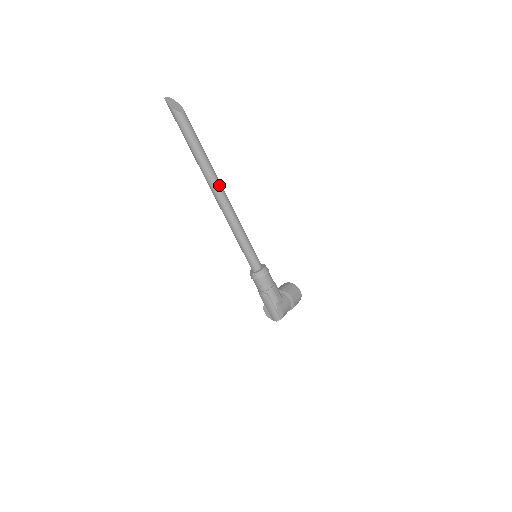
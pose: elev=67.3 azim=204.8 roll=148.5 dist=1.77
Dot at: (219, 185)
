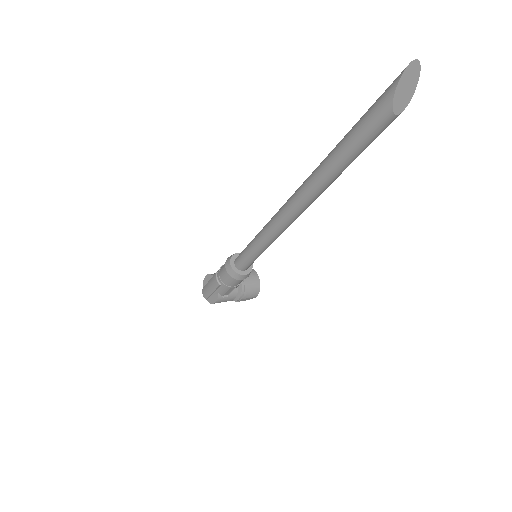
Dot at: (308, 203)
